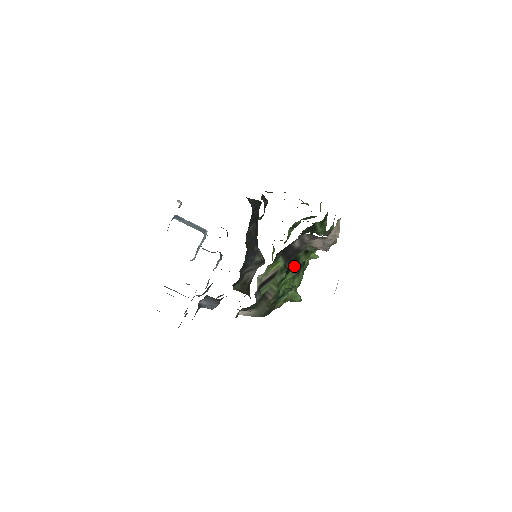
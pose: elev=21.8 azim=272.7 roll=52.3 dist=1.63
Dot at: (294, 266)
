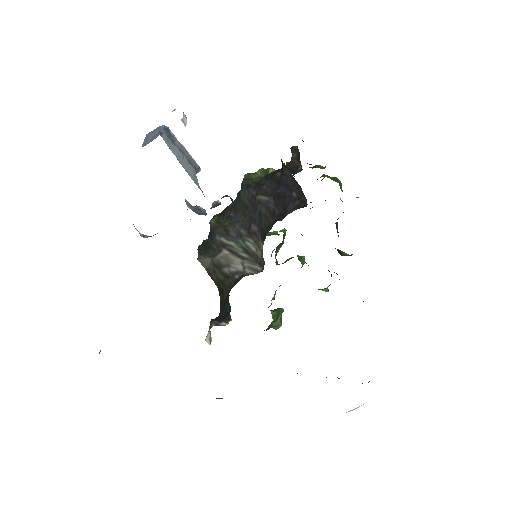
Dot at: occluded
